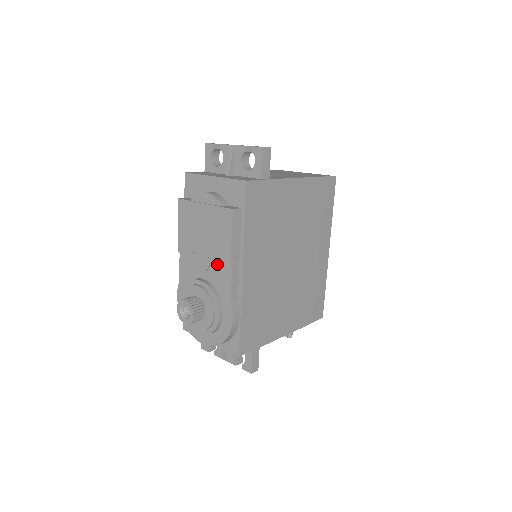
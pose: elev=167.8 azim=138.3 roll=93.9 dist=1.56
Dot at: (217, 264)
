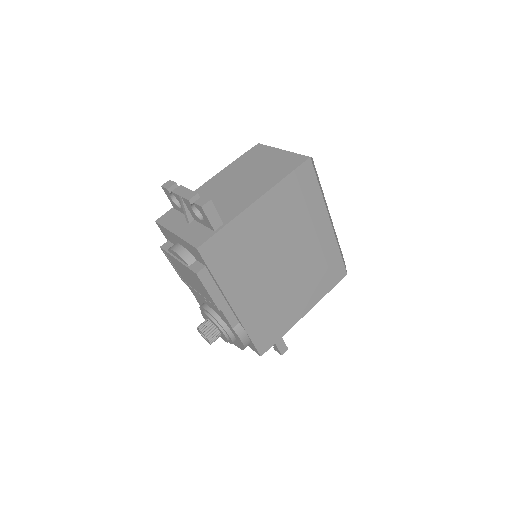
Dot at: occluded
